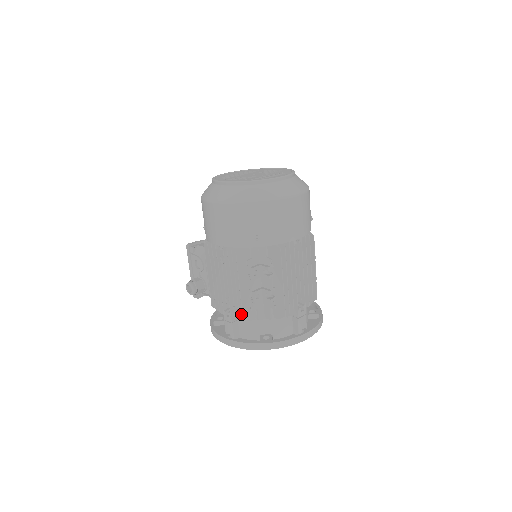
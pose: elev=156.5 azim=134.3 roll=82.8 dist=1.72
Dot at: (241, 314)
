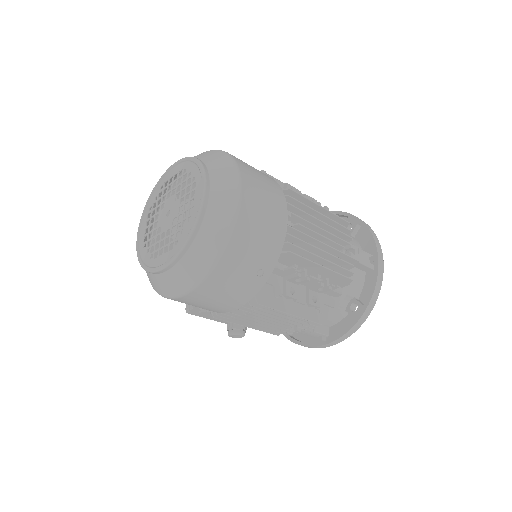
Dot at: occluded
